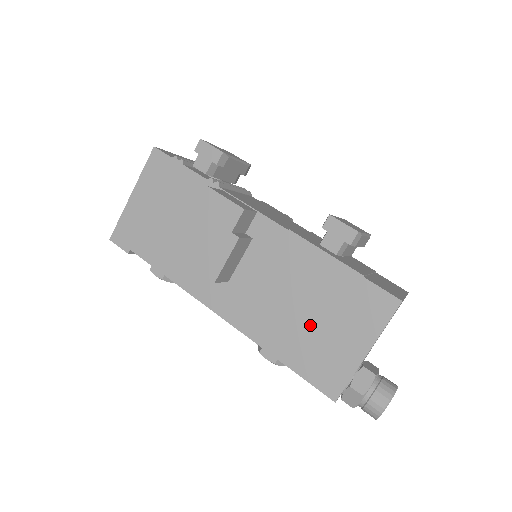
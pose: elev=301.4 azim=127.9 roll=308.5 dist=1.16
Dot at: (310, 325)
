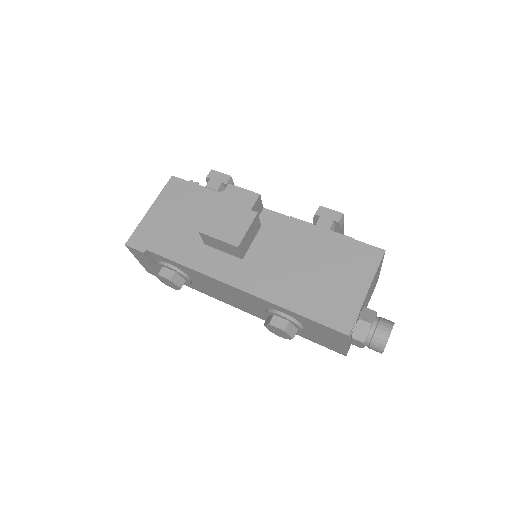
Dot at: (317, 280)
